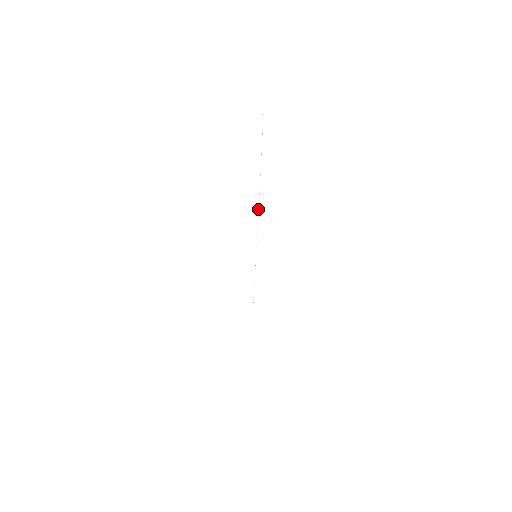
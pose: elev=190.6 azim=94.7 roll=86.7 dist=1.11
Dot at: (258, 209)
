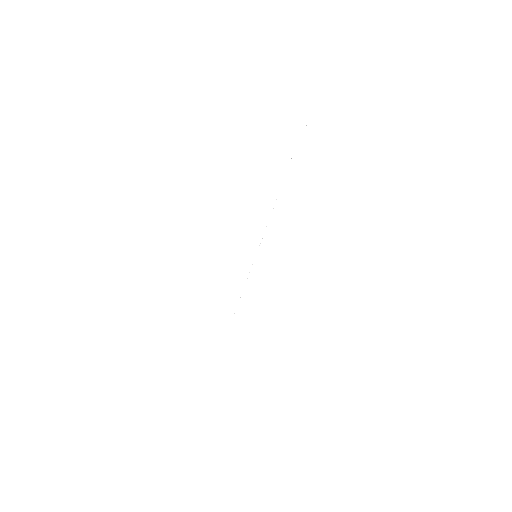
Dot at: occluded
